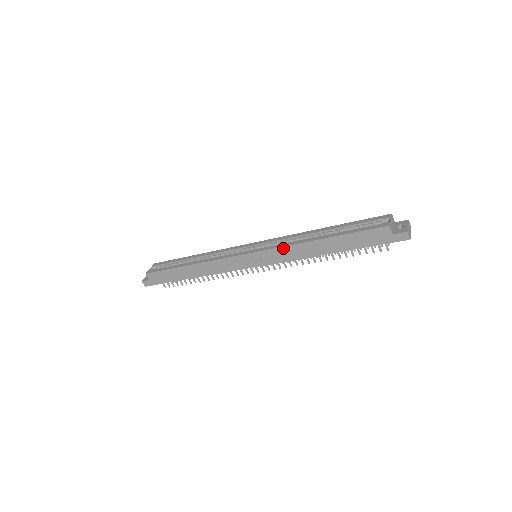
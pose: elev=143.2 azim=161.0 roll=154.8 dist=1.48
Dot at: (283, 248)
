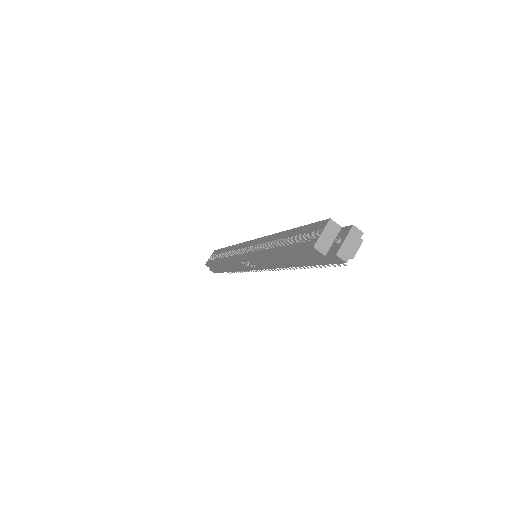
Dot at: (257, 258)
